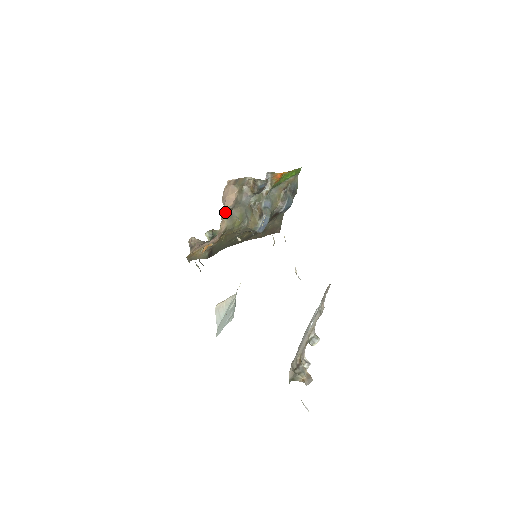
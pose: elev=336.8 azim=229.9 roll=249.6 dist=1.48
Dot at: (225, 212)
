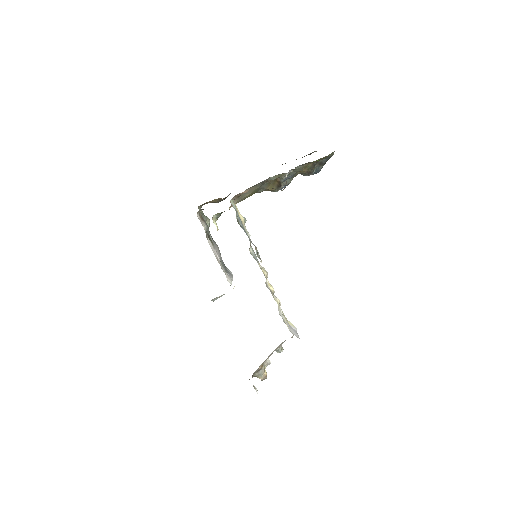
Dot at: (235, 198)
